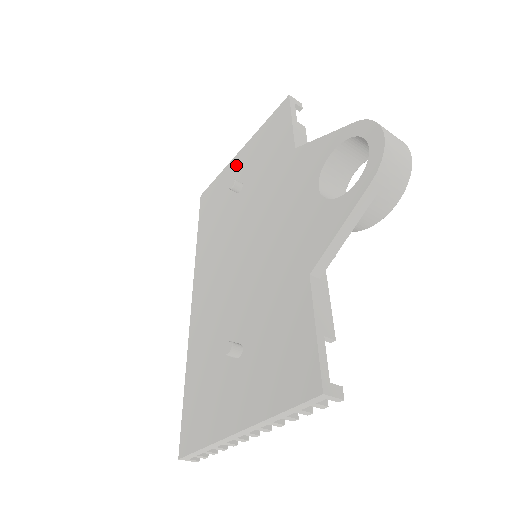
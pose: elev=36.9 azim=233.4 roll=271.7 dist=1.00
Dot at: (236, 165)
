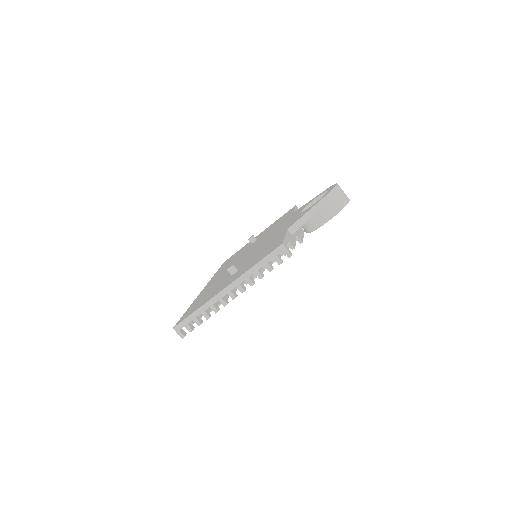
Dot at: occluded
